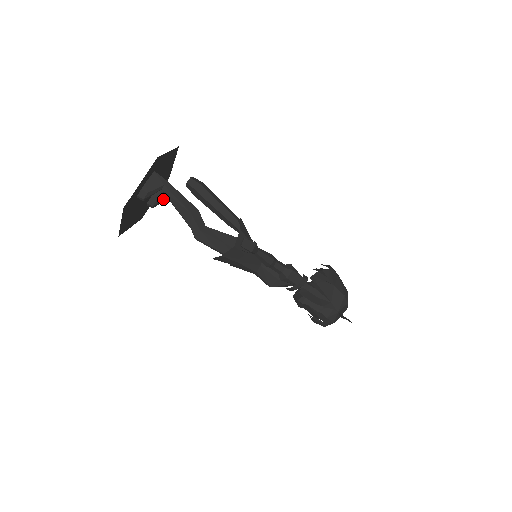
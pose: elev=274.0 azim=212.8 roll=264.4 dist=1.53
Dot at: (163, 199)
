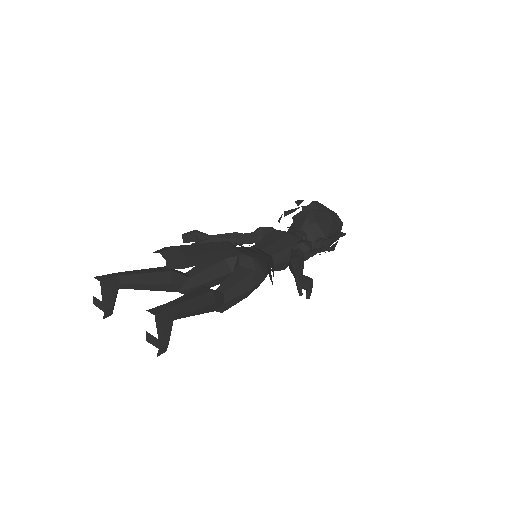
Dot at: (116, 295)
